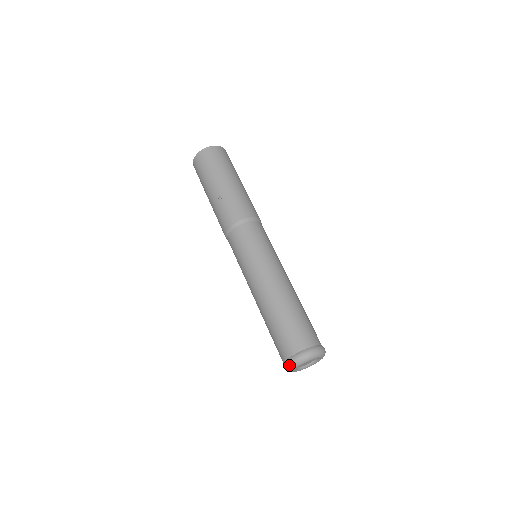
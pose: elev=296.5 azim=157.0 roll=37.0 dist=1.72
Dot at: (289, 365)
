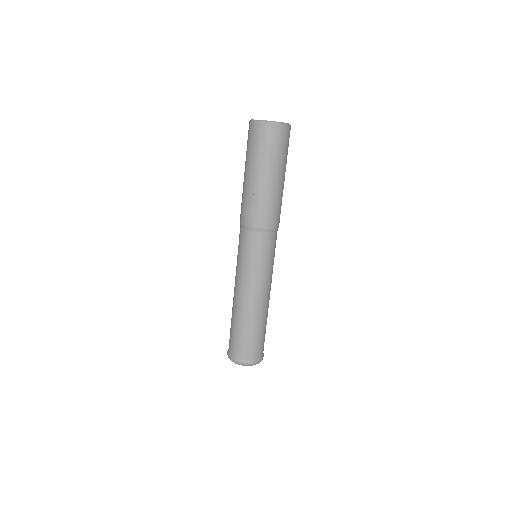
Dot at: (231, 360)
